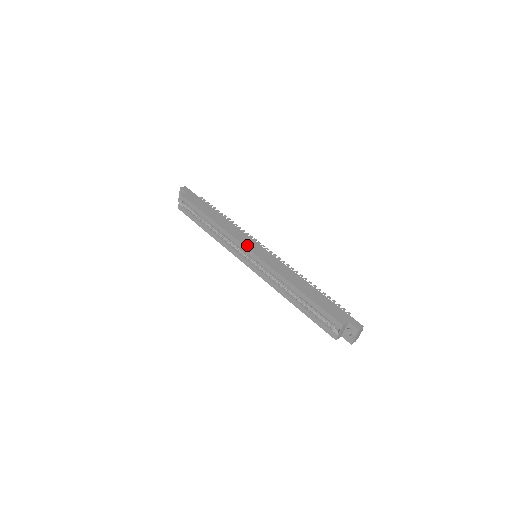
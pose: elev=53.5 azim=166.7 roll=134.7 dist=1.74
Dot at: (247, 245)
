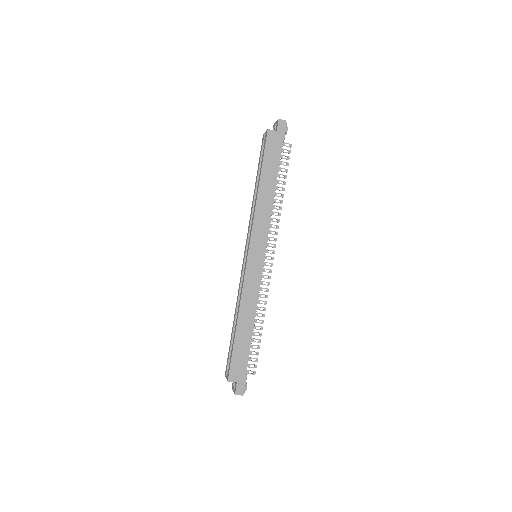
Dot at: (253, 245)
